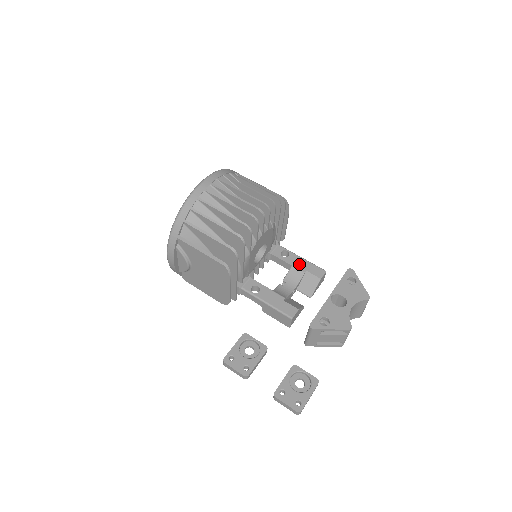
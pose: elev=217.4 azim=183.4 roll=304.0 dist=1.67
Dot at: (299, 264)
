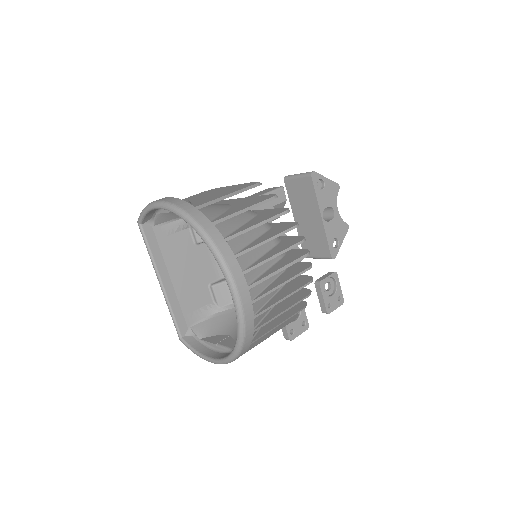
Dot at: (264, 207)
